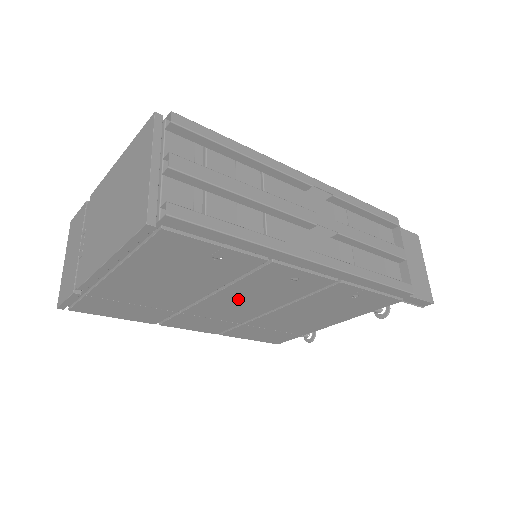
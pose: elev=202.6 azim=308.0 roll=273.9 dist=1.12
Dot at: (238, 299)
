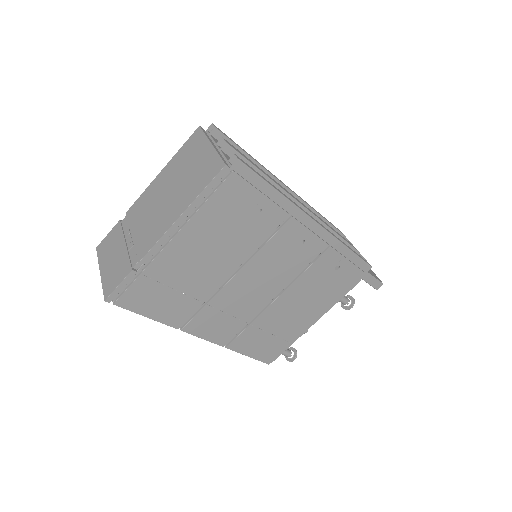
Dot at: (257, 276)
